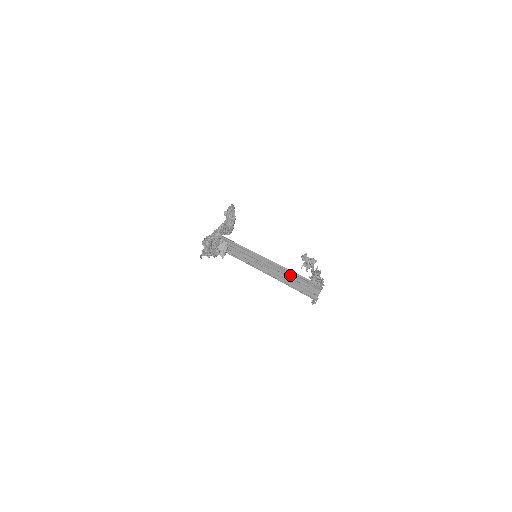
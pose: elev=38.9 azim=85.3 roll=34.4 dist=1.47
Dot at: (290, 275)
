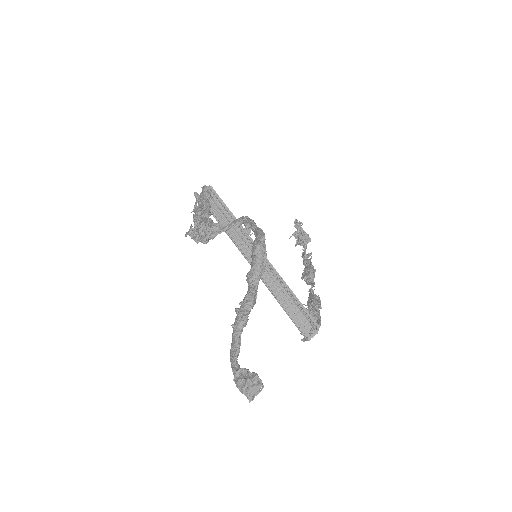
Dot at: (288, 294)
